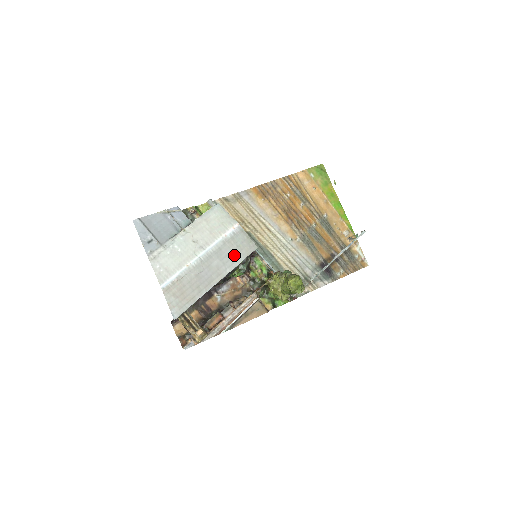
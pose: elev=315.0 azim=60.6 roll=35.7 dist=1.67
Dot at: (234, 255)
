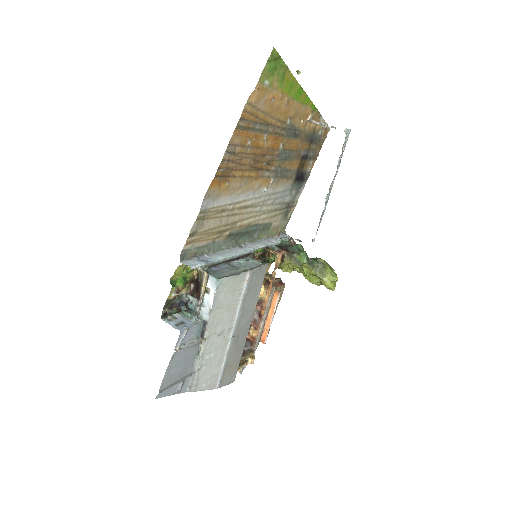
Dot at: (254, 295)
